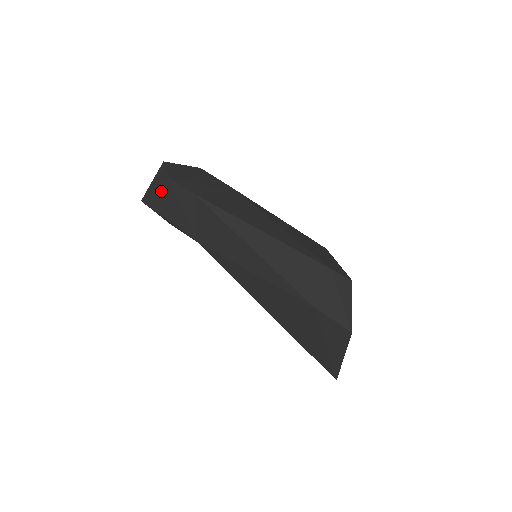
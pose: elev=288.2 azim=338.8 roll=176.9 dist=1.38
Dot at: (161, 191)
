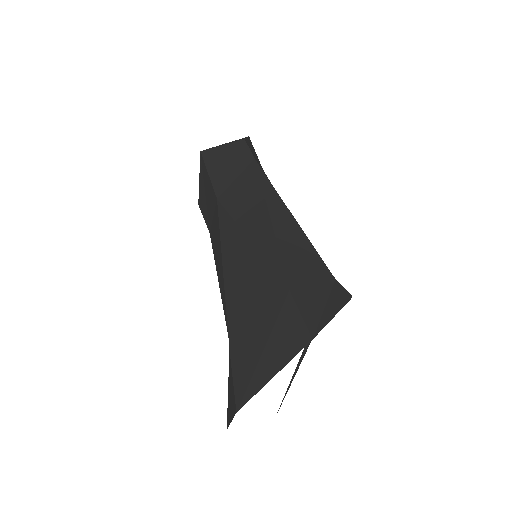
Dot at: (227, 148)
